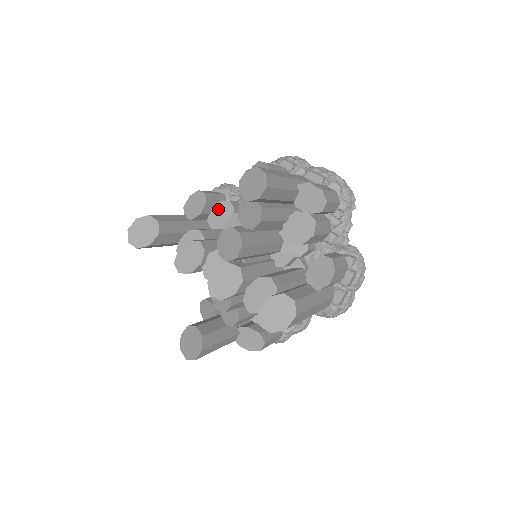
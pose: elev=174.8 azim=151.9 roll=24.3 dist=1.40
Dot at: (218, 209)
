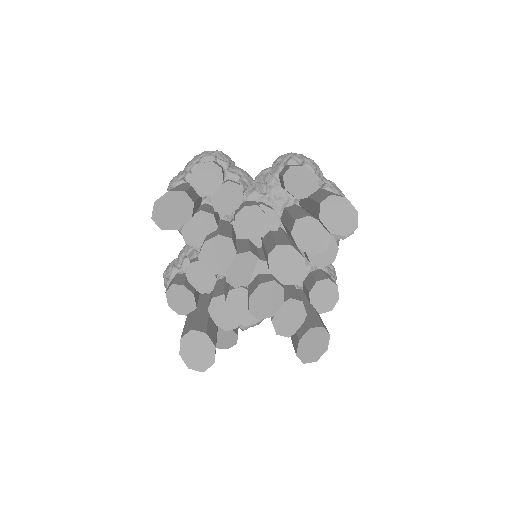
Dot at: (225, 189)
